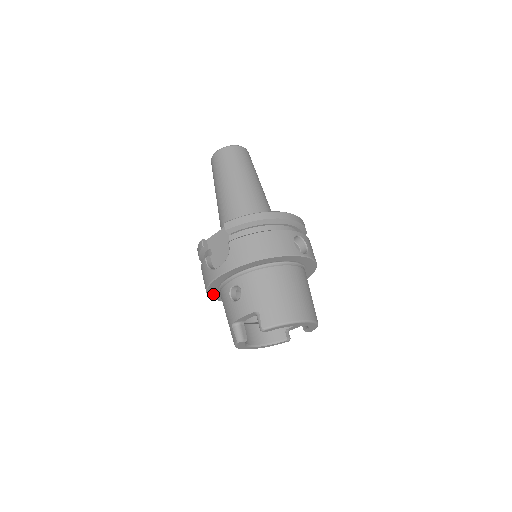
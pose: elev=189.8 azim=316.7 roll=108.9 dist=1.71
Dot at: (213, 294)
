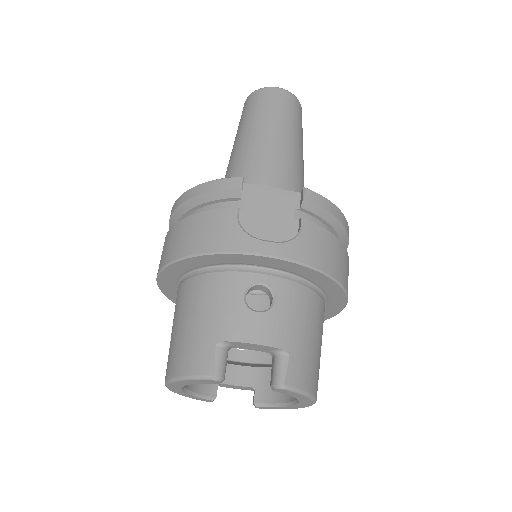
Dot at: (184, 264)
